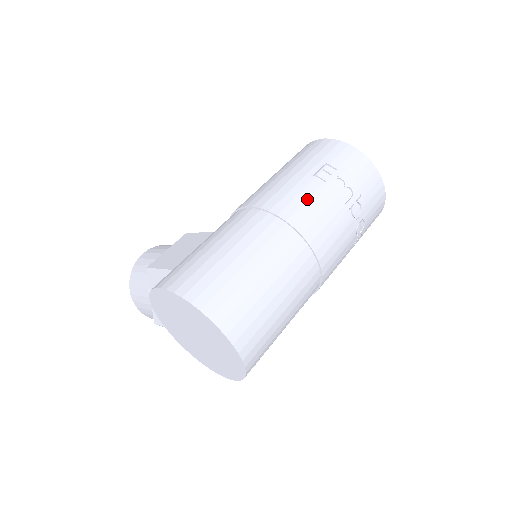
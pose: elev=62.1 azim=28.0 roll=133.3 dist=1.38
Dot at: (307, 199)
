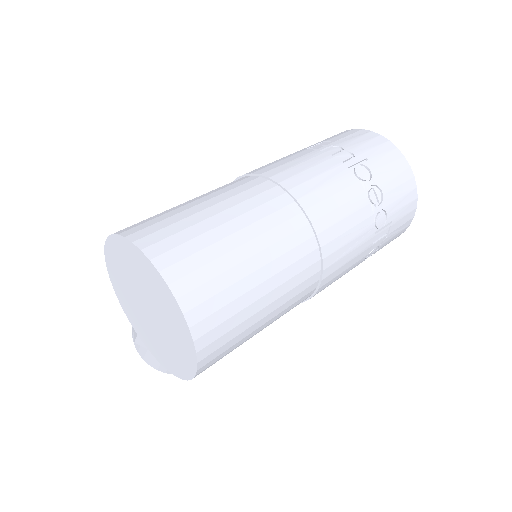
Dot at: (291, 160)
